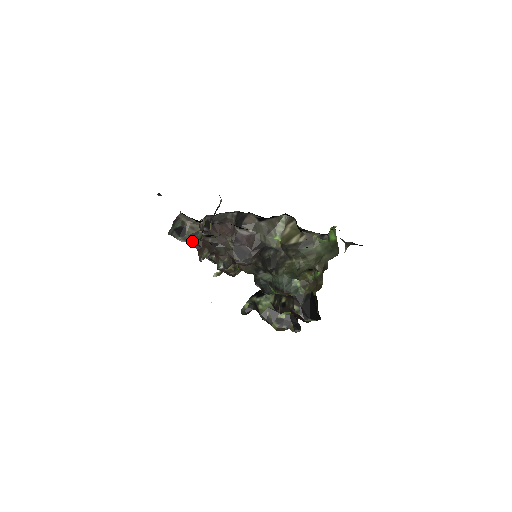
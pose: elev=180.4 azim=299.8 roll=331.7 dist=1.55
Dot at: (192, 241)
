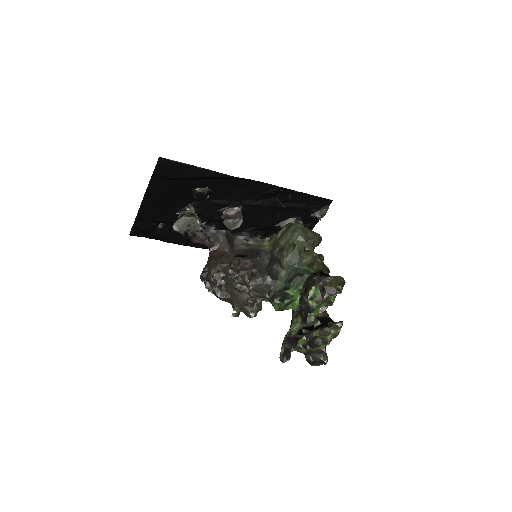
Dot at: (192, 217)
